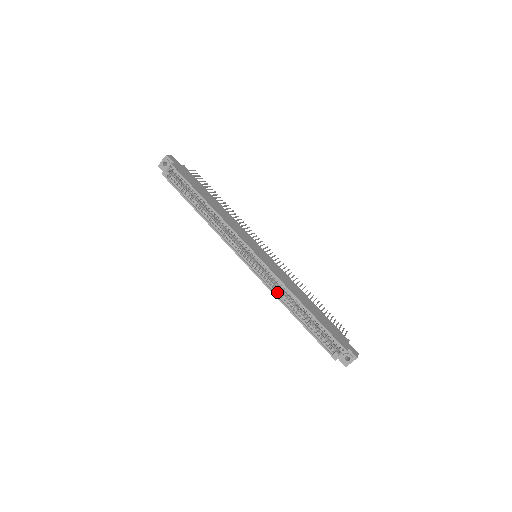
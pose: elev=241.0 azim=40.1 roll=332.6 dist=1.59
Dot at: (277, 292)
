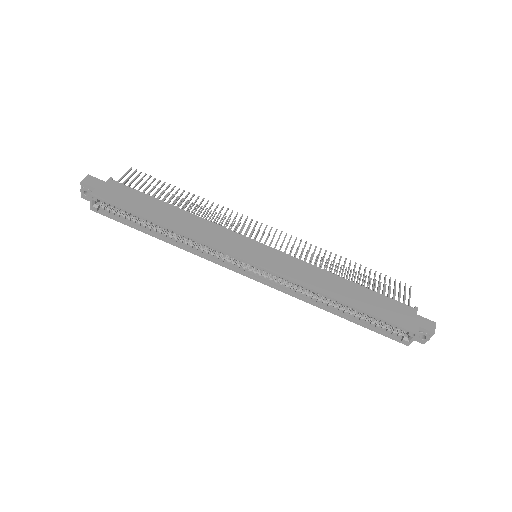
Dot at: (301, 295)
